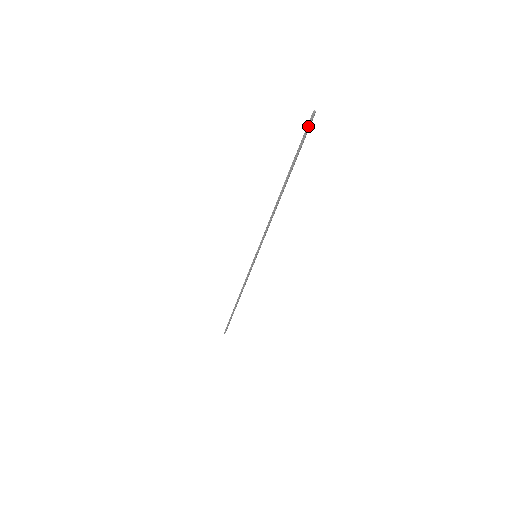
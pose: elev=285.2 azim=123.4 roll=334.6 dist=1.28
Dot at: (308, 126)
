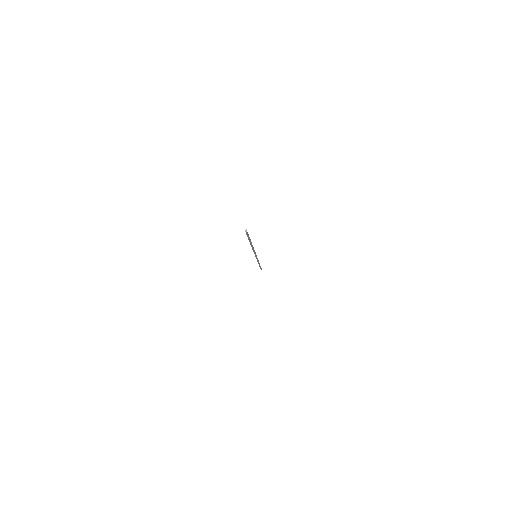
Dot at: (247, 234)
